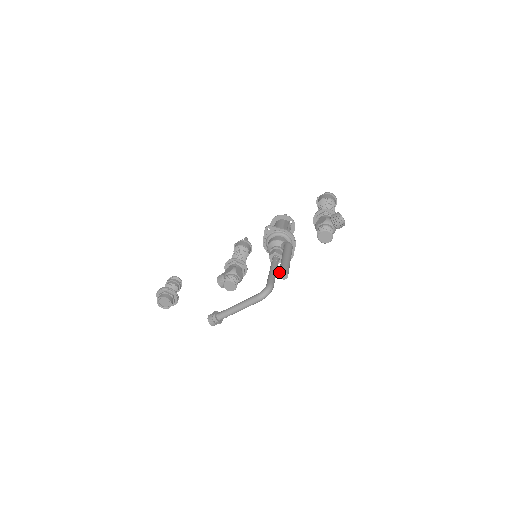
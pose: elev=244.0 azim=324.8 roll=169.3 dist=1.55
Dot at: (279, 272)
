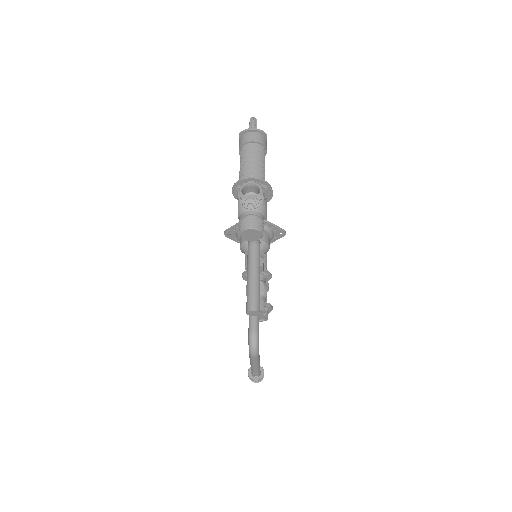
Dot at: occluded
